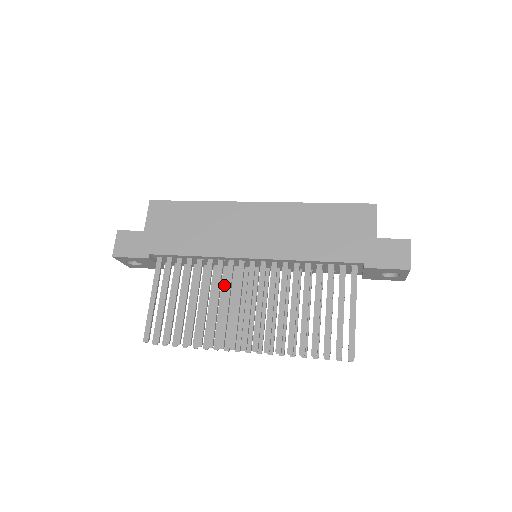
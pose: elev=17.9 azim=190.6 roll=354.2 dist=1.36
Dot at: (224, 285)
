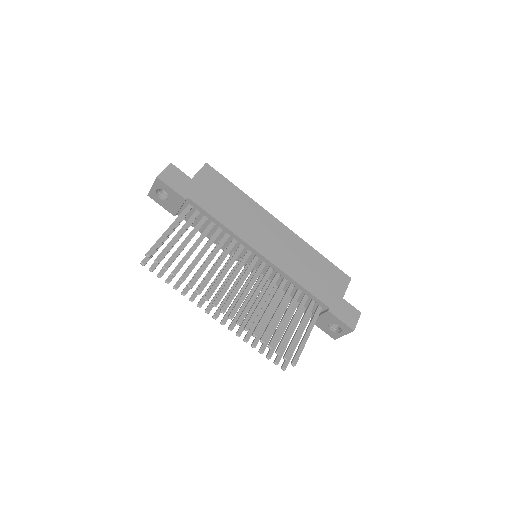
Dot at: occluded
